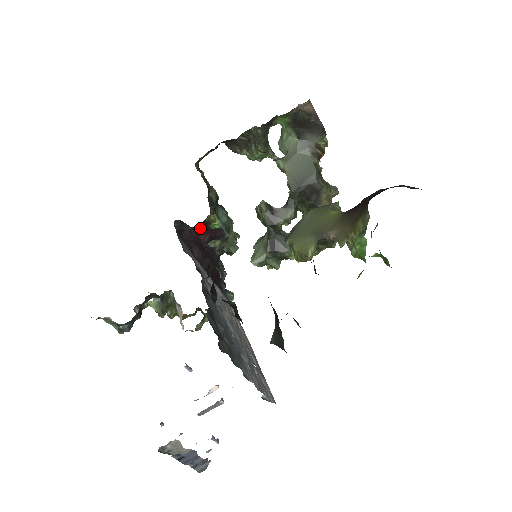
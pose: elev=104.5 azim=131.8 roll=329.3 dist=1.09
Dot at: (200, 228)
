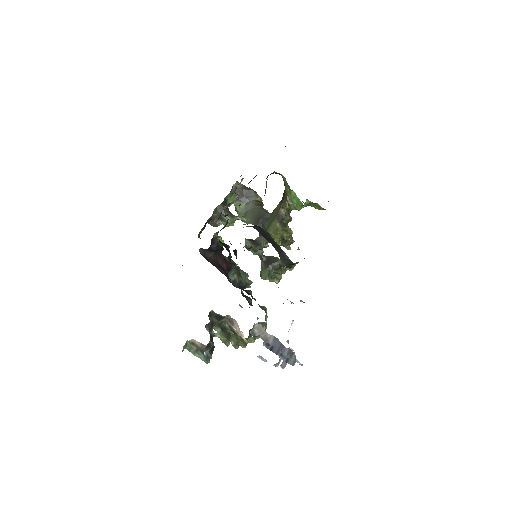
Dot at: (214, 245)
